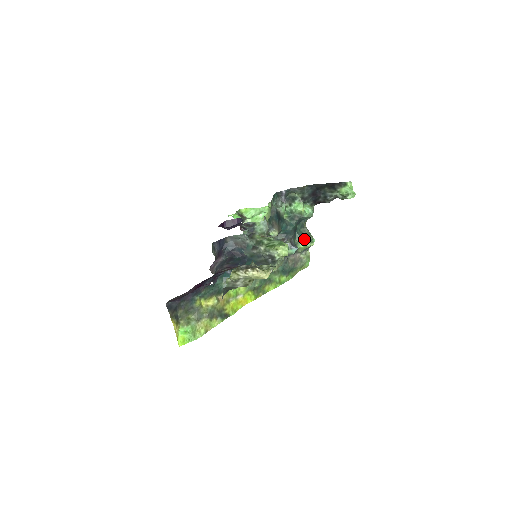
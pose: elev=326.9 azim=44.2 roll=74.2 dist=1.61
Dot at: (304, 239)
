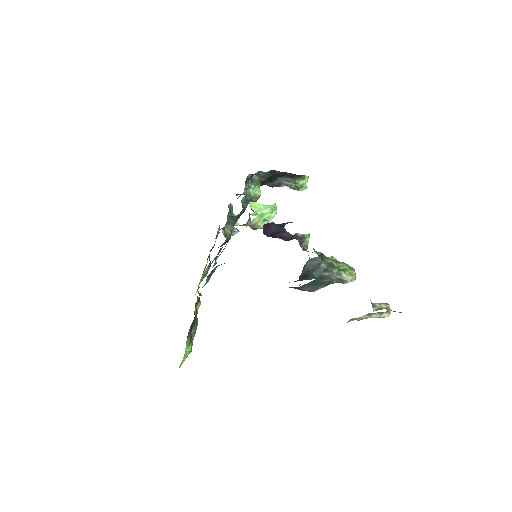
Dot at: occluded
